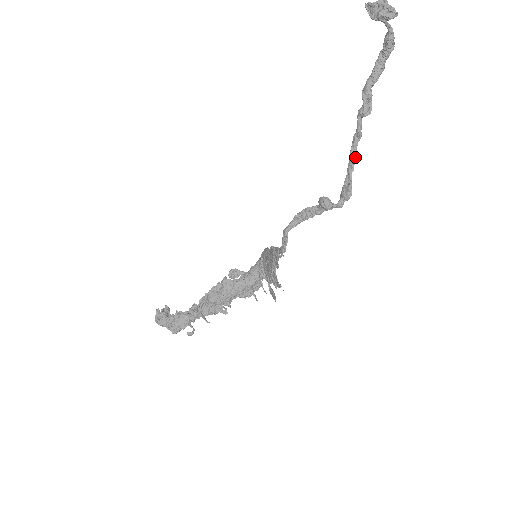
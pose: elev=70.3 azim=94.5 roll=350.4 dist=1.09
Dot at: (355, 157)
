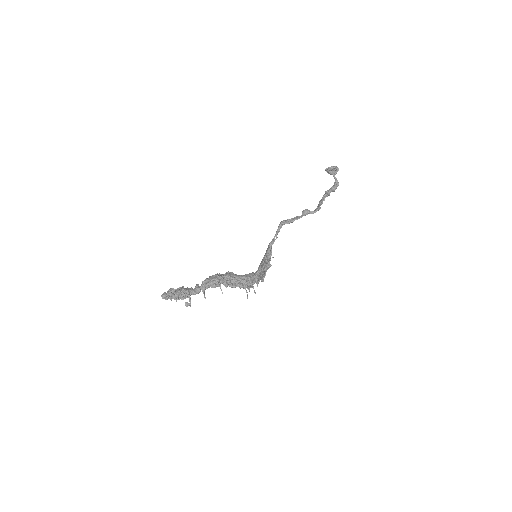
Dot at: (322, 202)
